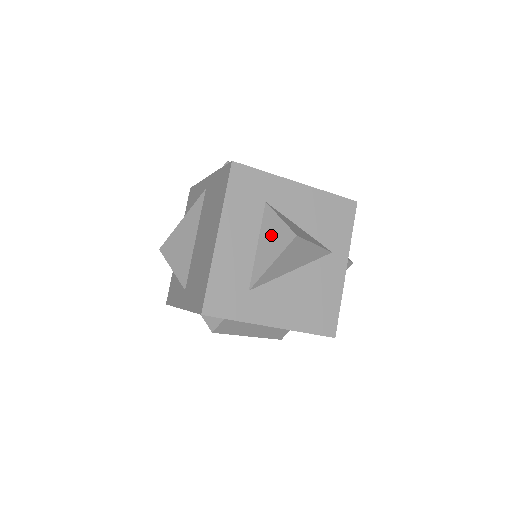
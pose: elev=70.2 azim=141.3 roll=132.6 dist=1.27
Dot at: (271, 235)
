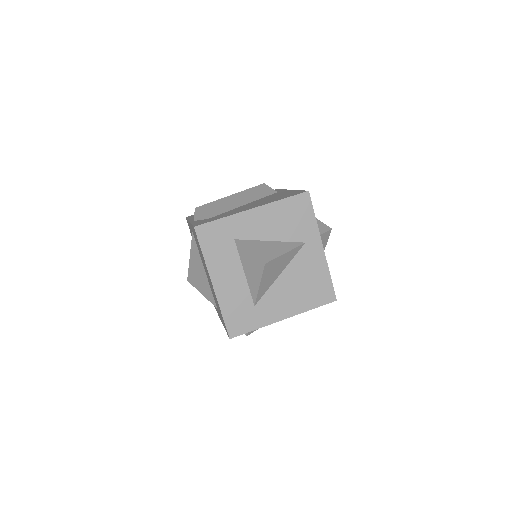
Dot at: (249, 265)
